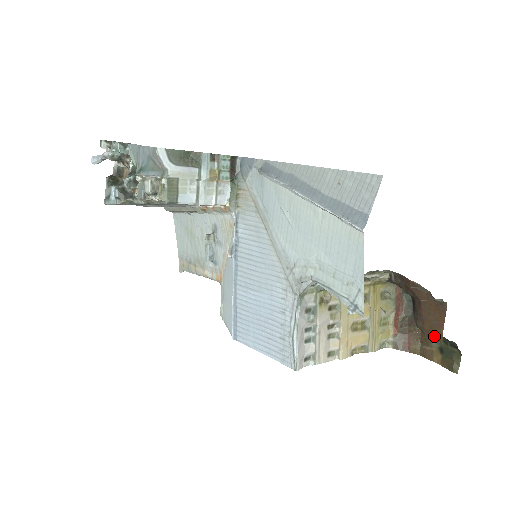
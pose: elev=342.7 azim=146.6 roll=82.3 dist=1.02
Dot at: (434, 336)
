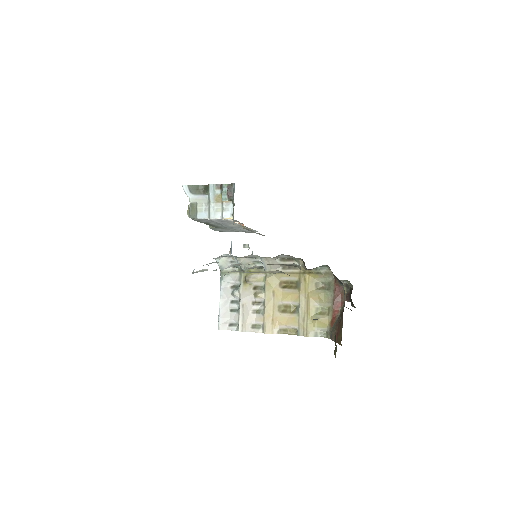
Dot at: occluded
